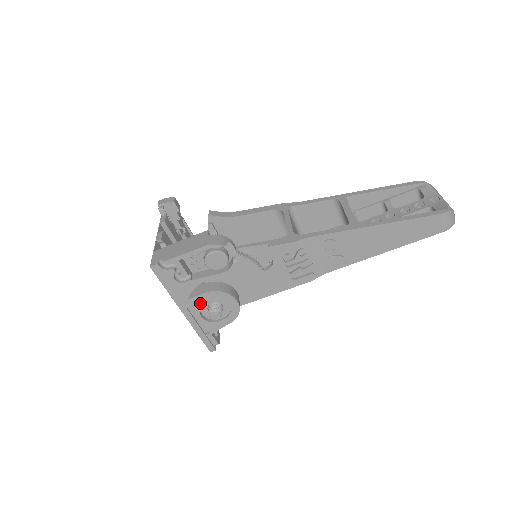
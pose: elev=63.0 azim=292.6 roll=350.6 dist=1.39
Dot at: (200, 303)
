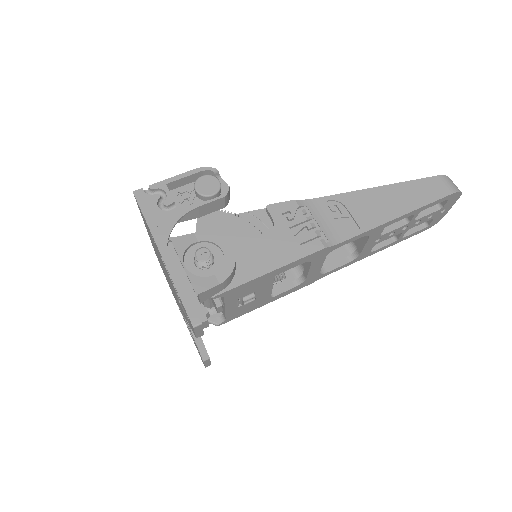
Dot at: (185, 246)
